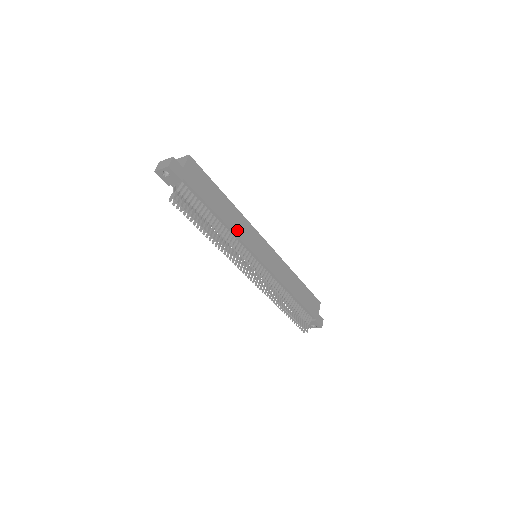
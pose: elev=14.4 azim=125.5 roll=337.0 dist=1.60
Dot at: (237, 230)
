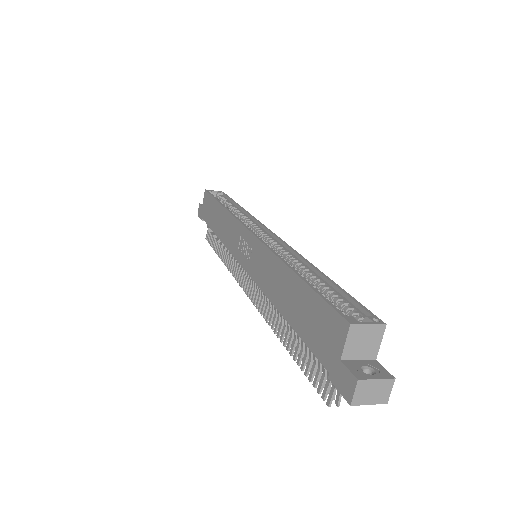
Dot at: occluded
